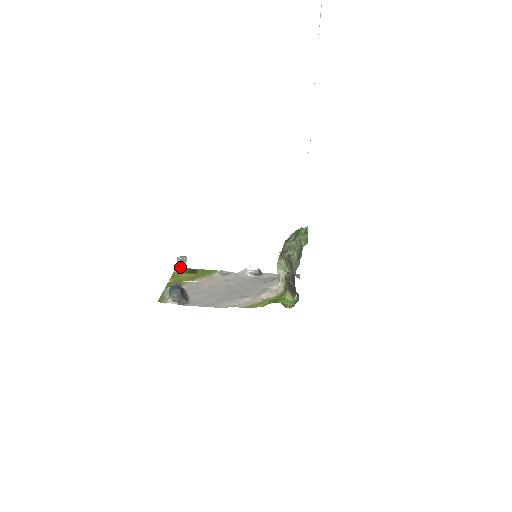
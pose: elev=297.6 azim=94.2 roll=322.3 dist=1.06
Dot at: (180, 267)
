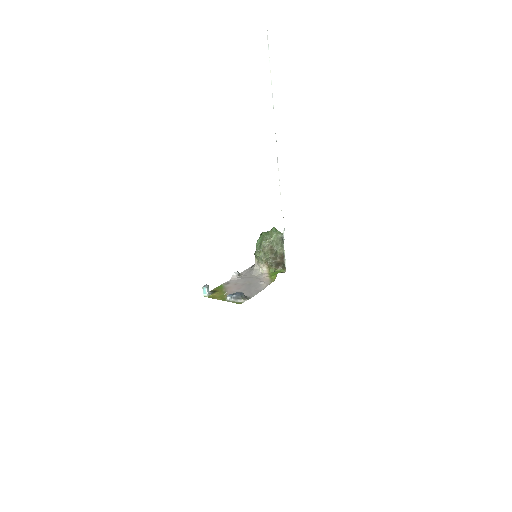
Dot at: (208, 292)
